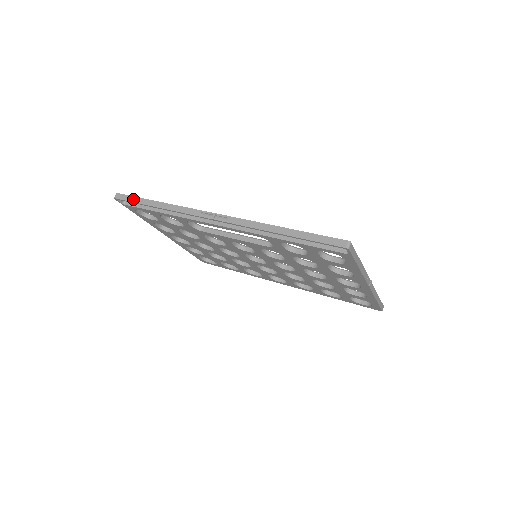
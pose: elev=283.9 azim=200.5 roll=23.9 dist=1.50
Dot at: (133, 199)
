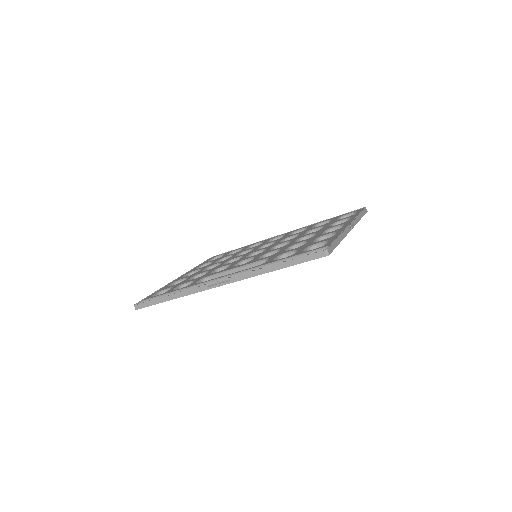
Dot at: (150, 303)
